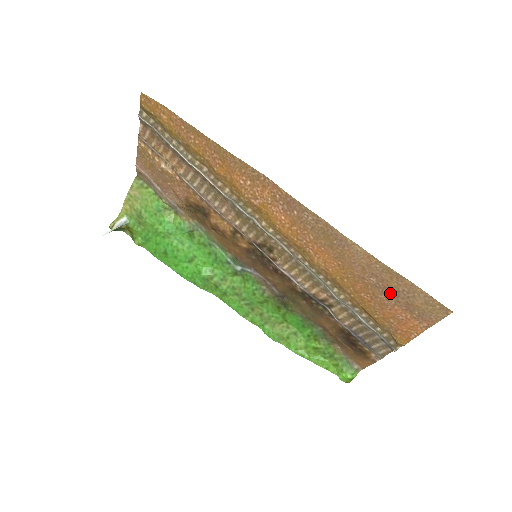
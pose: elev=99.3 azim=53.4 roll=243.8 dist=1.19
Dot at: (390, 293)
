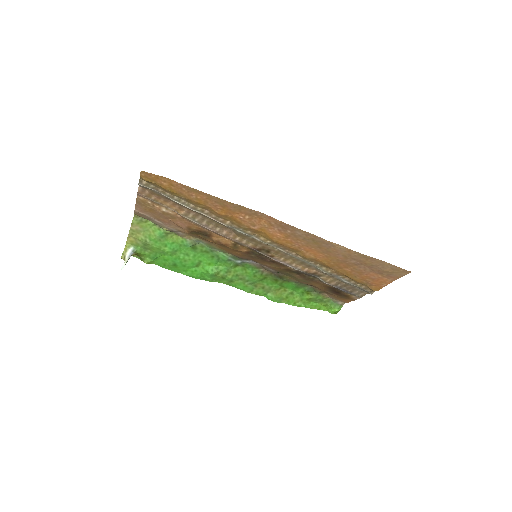
Dot at: (366, 266)
